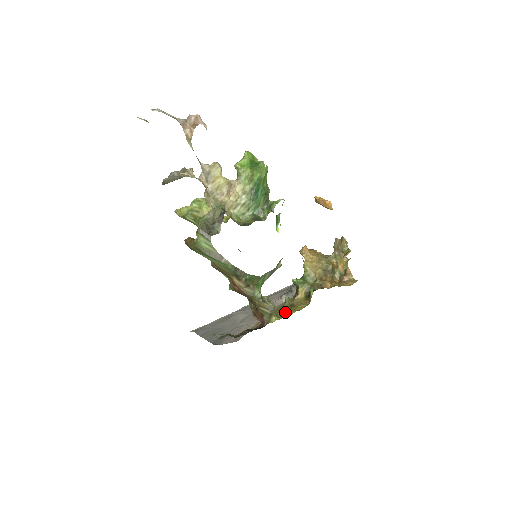
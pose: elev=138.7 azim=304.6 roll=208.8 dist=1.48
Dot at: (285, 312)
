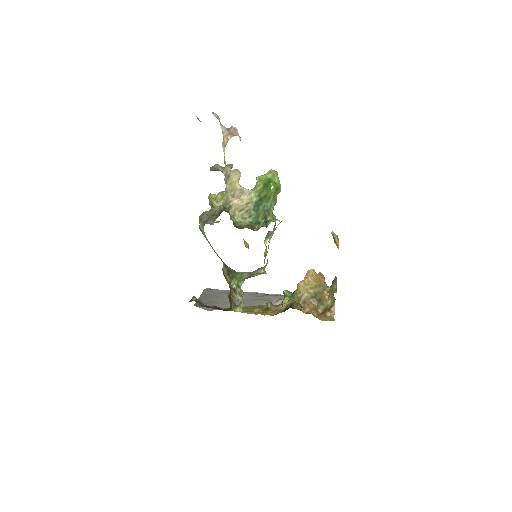
Dot at: (256, 310)
